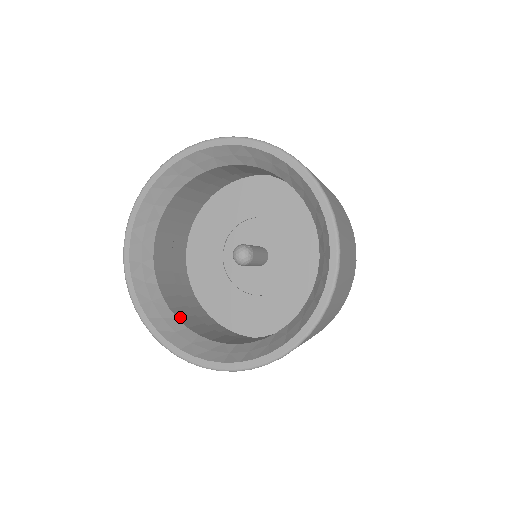
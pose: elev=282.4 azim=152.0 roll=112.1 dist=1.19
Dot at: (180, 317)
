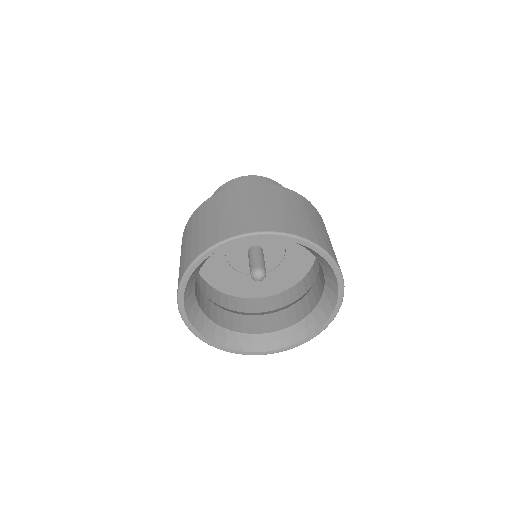
Dot at: occluded
